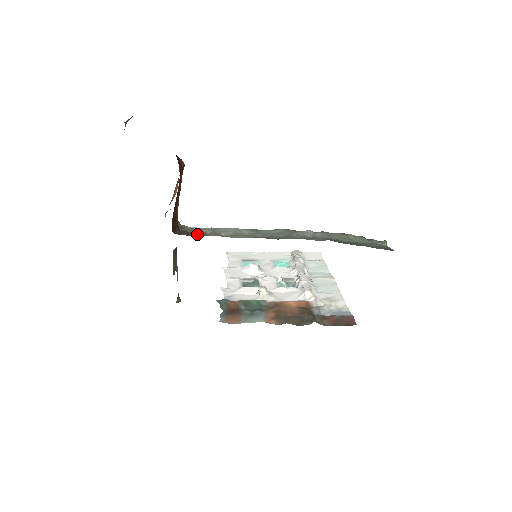
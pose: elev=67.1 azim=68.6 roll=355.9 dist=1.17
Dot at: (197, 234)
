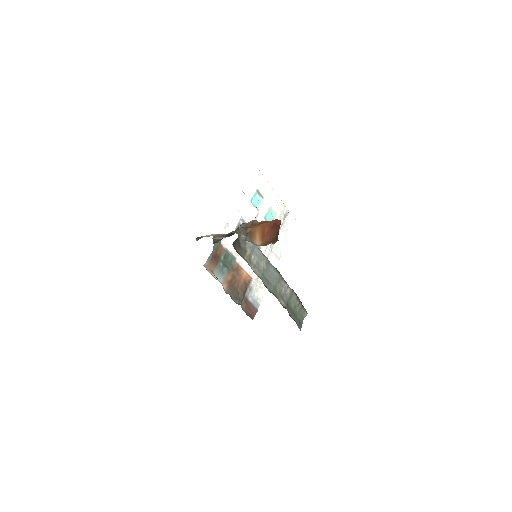
Dot at: (242, 251)
